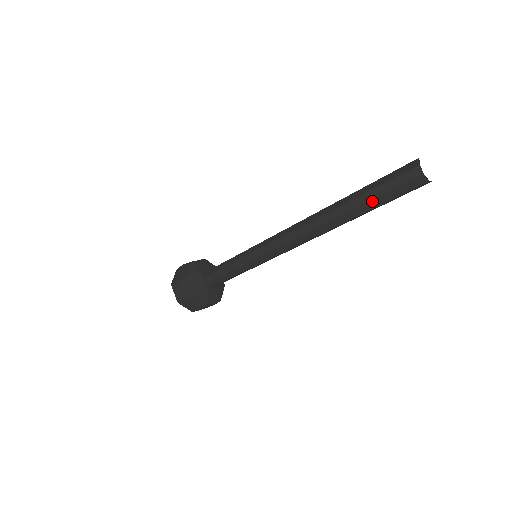
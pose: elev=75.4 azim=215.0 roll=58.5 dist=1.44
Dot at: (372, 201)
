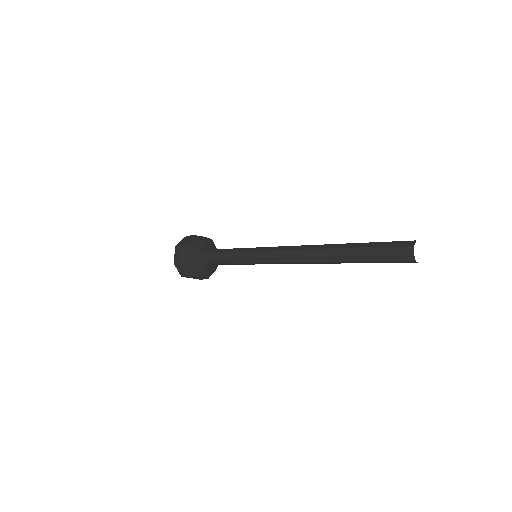
Dot at: (367, 248)
